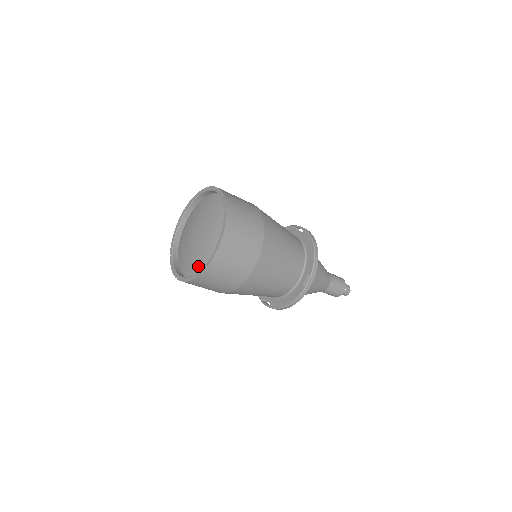
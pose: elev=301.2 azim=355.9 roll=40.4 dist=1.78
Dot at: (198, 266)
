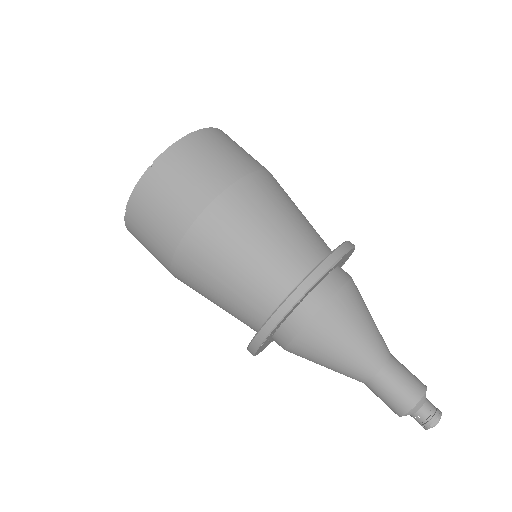
Dot at: occluded
